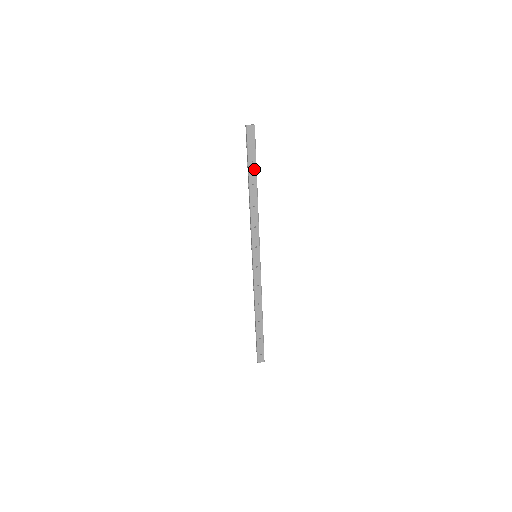
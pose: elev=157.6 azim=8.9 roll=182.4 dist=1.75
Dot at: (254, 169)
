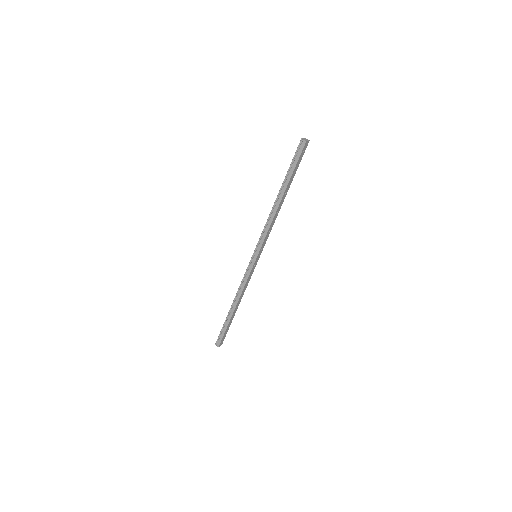
Dot at: (292, 180)
